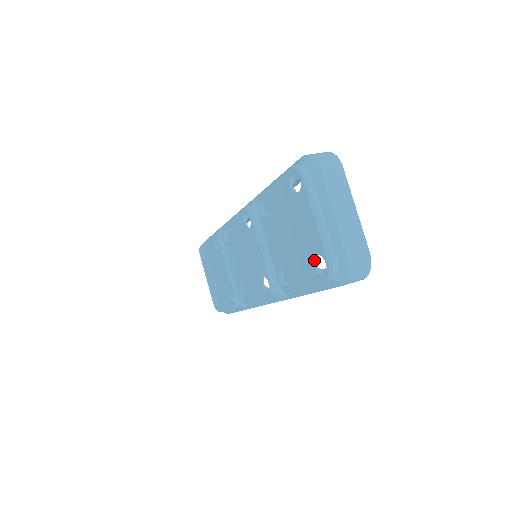
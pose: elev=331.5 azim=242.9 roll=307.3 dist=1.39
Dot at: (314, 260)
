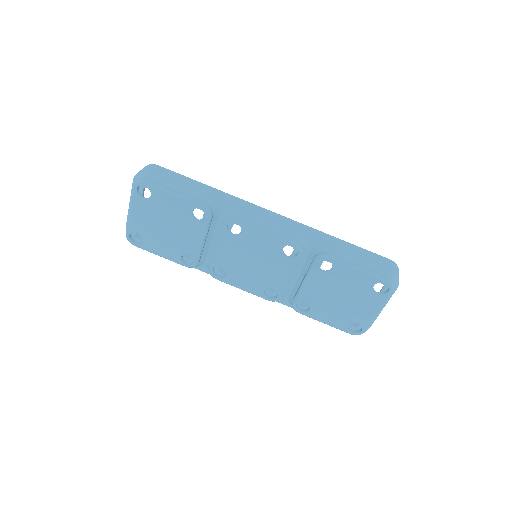
Dot at: occluded
